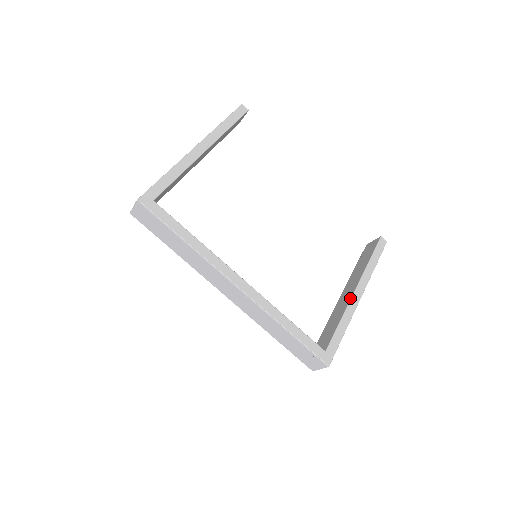
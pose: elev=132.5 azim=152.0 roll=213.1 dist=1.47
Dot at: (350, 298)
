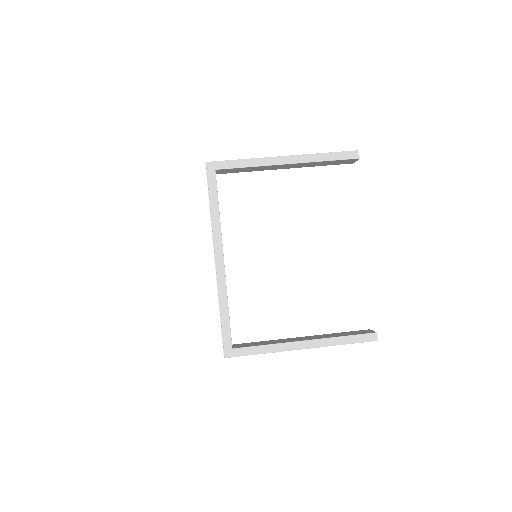
Dot at: (292, 341)
